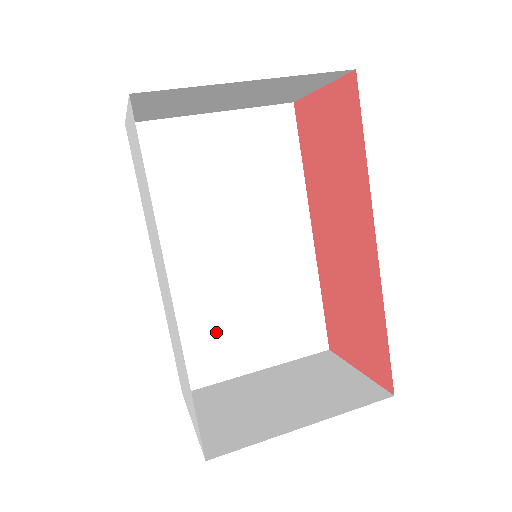
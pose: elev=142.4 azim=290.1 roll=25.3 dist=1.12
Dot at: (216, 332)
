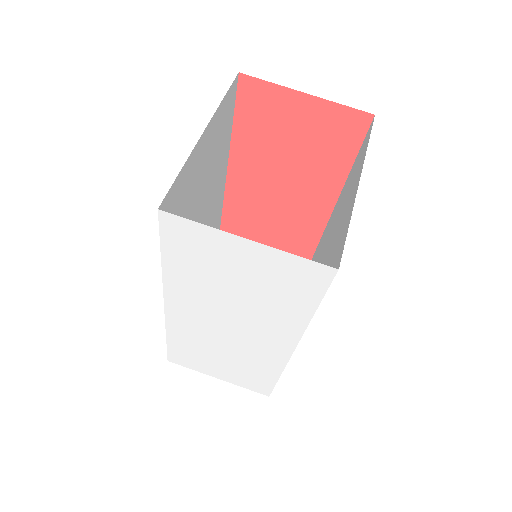
Dot at: occluded
